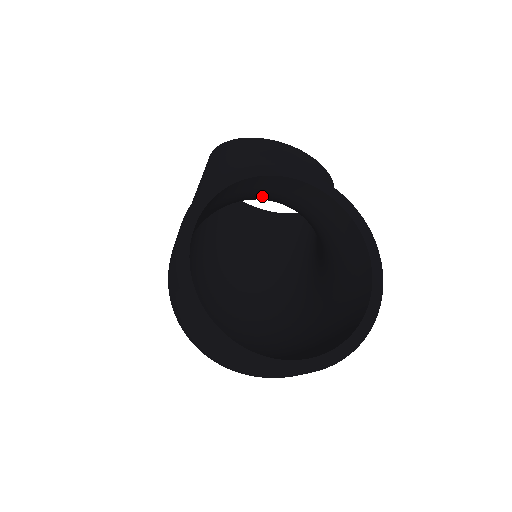
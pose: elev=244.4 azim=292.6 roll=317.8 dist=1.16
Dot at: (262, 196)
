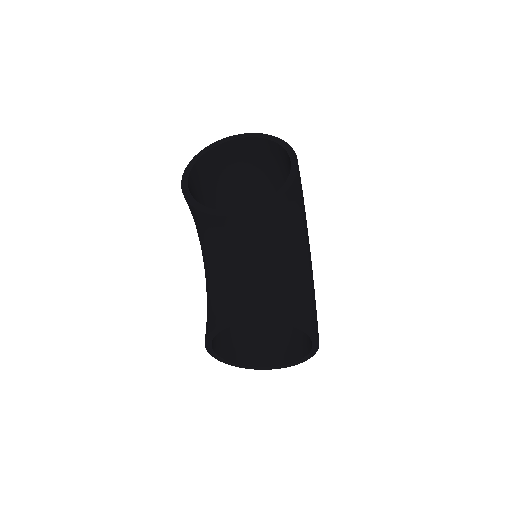
Dot at: occluded
